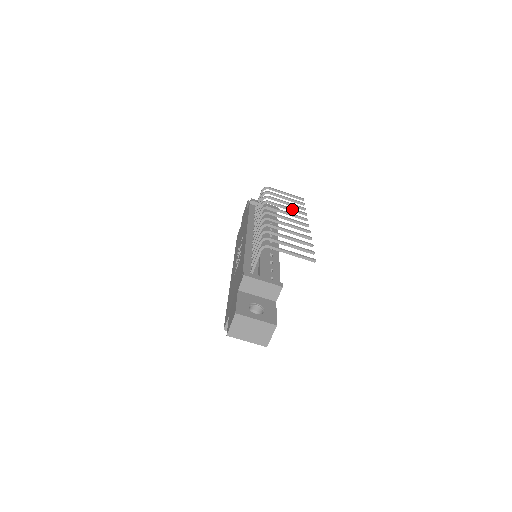
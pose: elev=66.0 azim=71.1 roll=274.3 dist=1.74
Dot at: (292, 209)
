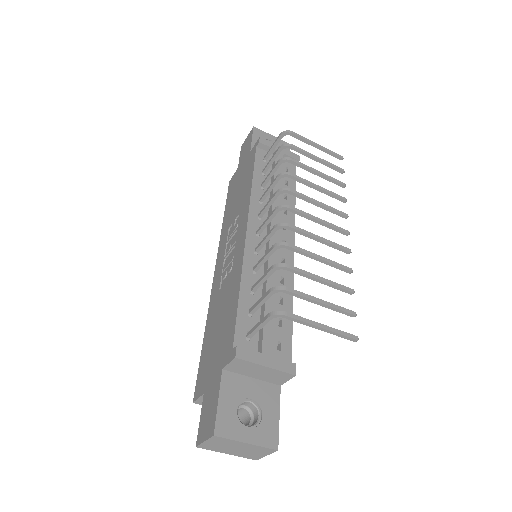
Dot at: (325, 191)
